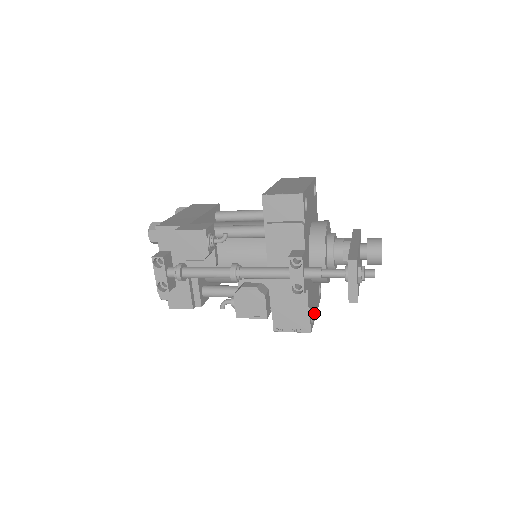
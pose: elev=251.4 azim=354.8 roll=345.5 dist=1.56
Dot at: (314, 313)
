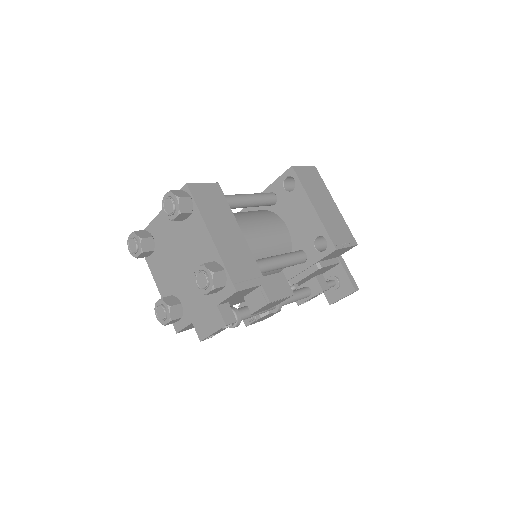
Dot at: occluded
